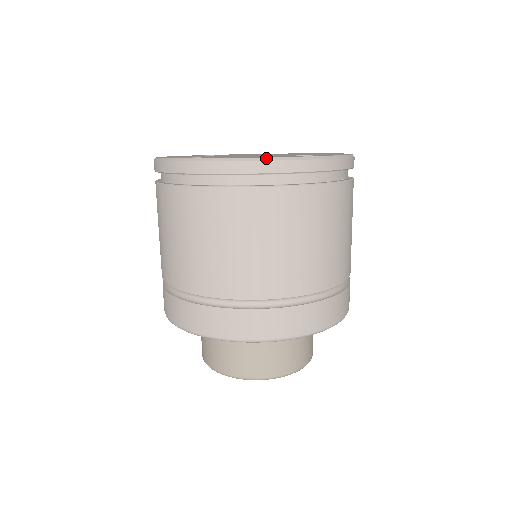
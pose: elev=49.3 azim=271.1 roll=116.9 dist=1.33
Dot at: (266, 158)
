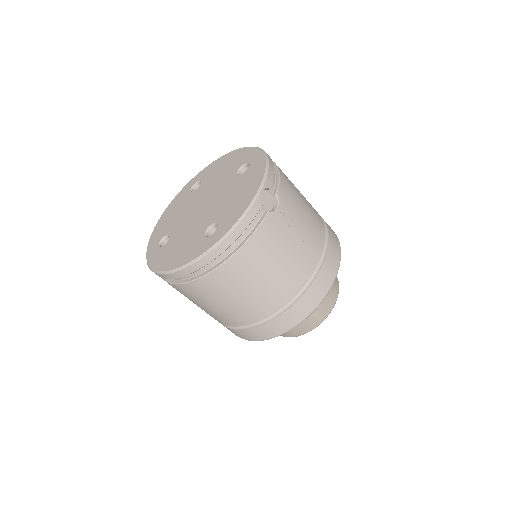
Dot at: (172, 271)
